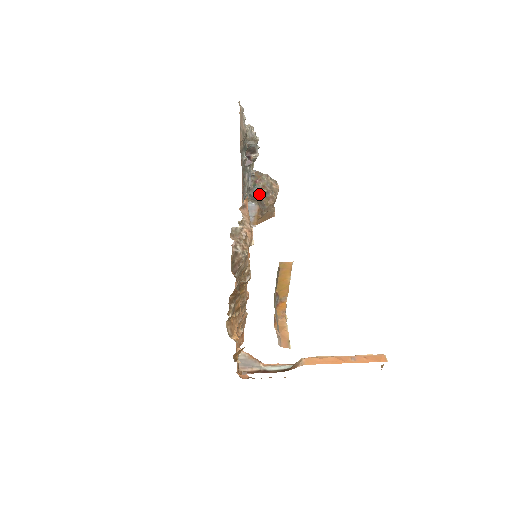
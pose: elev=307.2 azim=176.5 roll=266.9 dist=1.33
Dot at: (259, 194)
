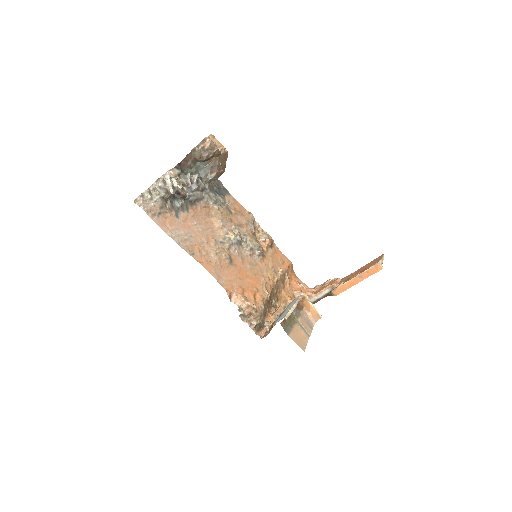
Dot at: (204, 163)
